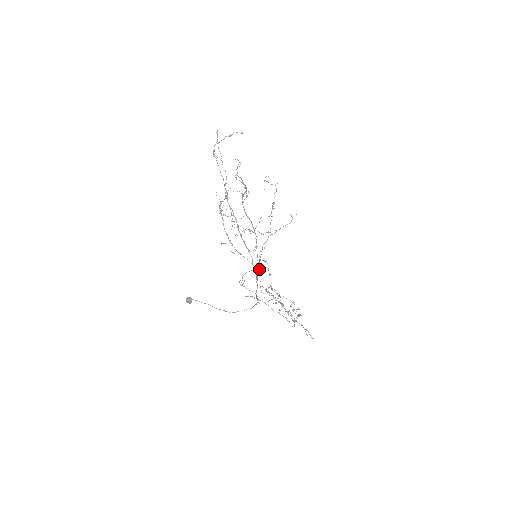
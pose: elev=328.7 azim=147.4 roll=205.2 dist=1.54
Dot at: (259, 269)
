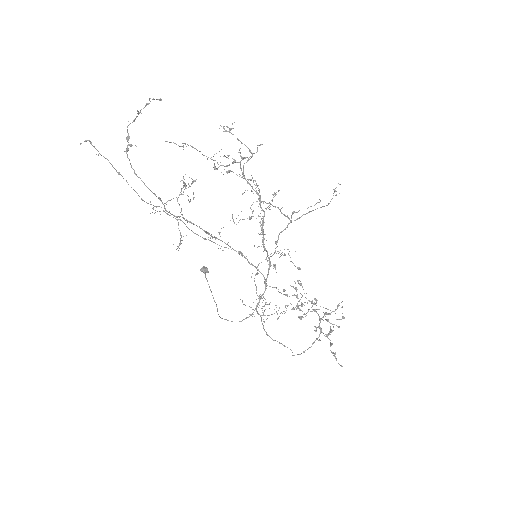
Dot at: occluded
